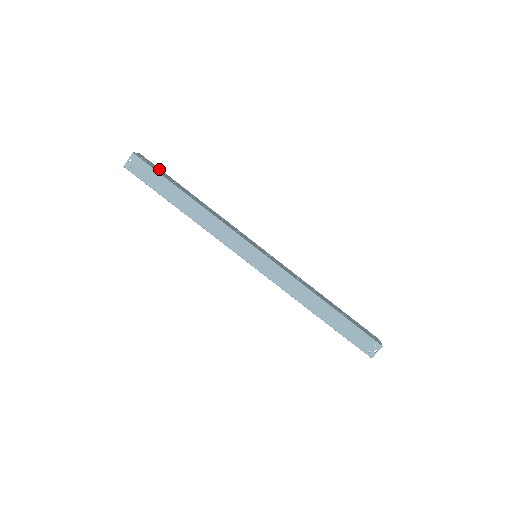
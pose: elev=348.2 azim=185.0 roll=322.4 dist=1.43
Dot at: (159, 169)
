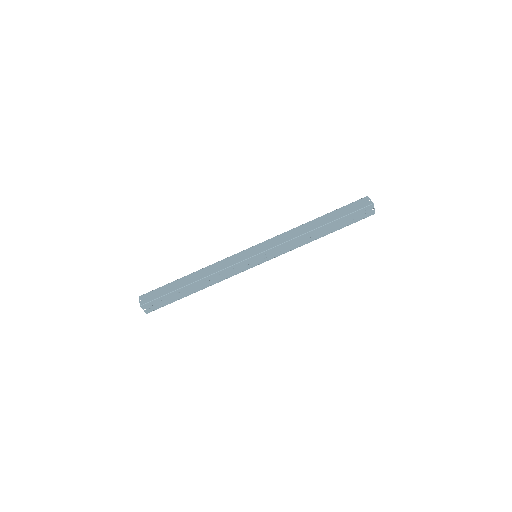
Dot at: occluded
